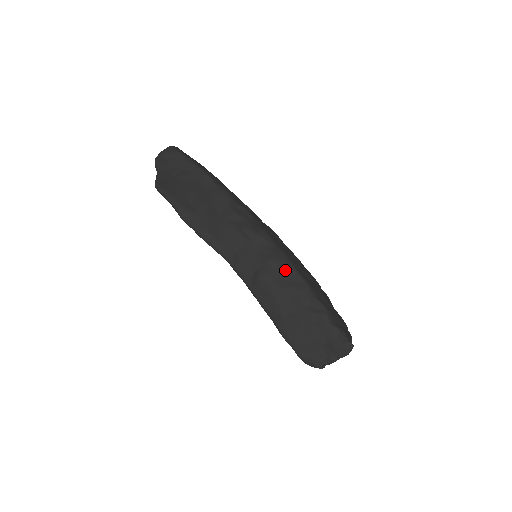
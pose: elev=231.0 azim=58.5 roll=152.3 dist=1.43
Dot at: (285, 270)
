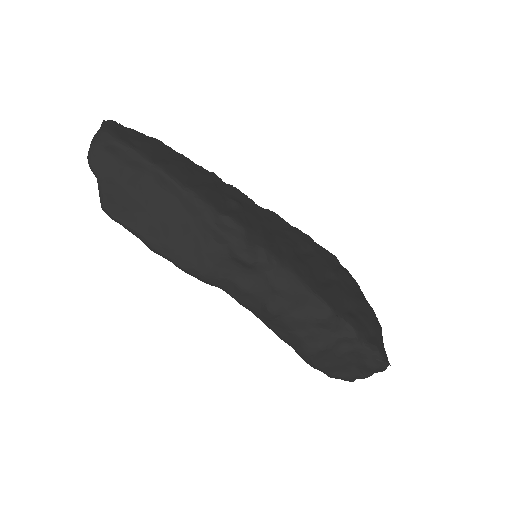
Dot at: (300, 298)
